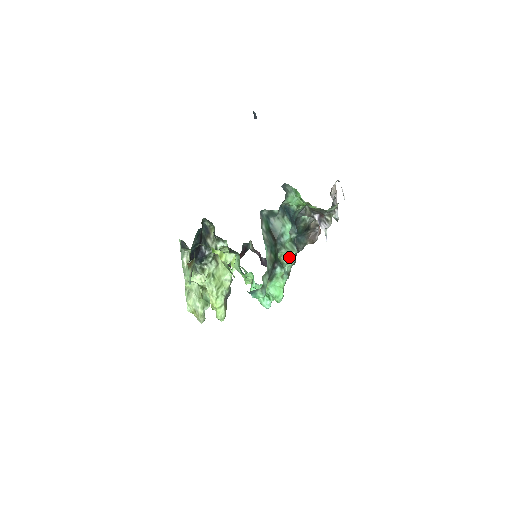
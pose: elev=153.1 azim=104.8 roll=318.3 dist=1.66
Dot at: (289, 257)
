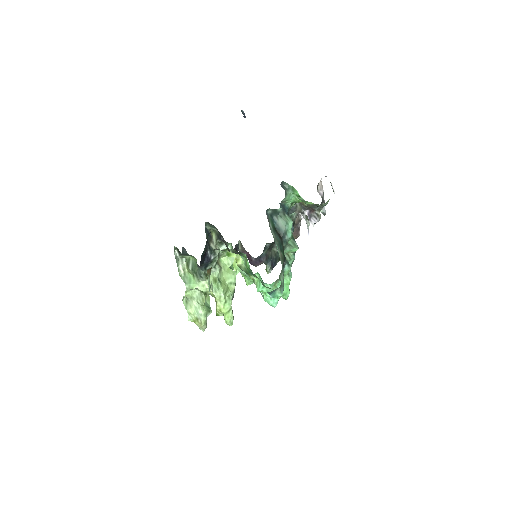
Dot at: (290, 254)
